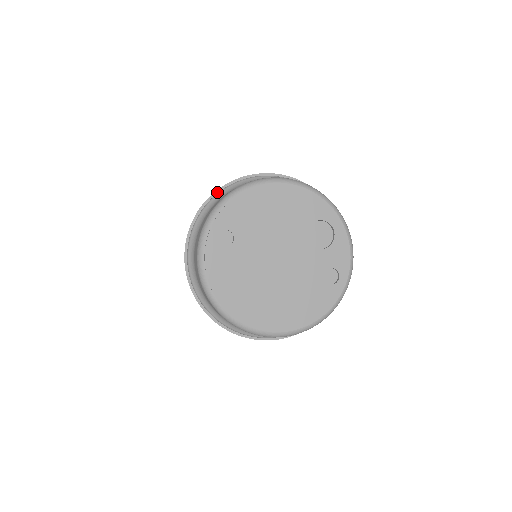
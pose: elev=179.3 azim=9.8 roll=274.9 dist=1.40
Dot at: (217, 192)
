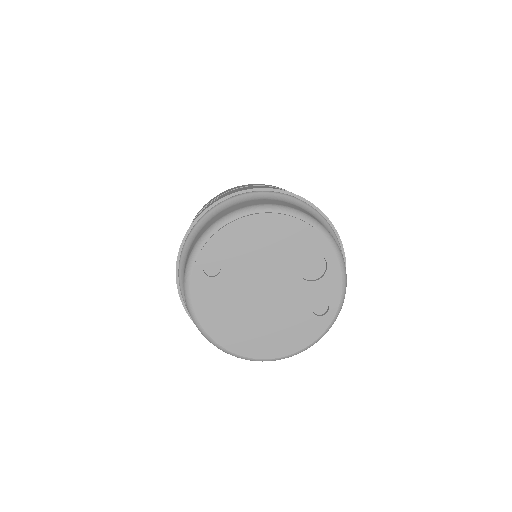
Dot at: (210, 207)
